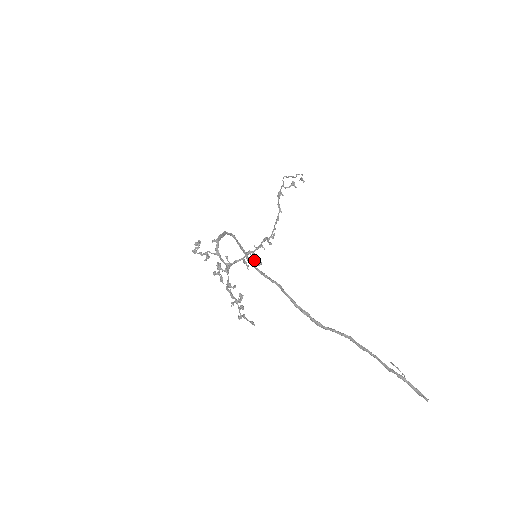
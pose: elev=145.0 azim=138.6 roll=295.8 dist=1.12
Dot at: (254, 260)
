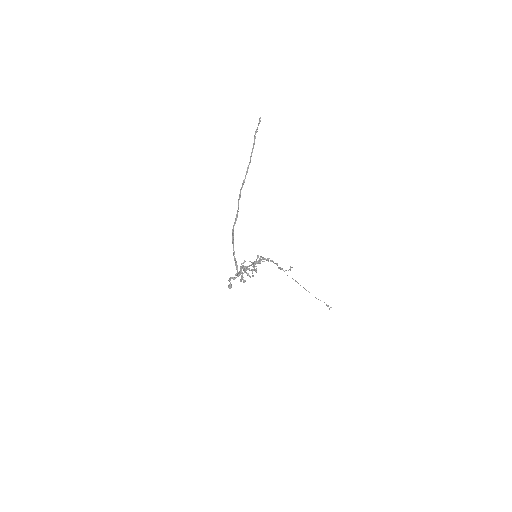
Dot at: (259, 262)
